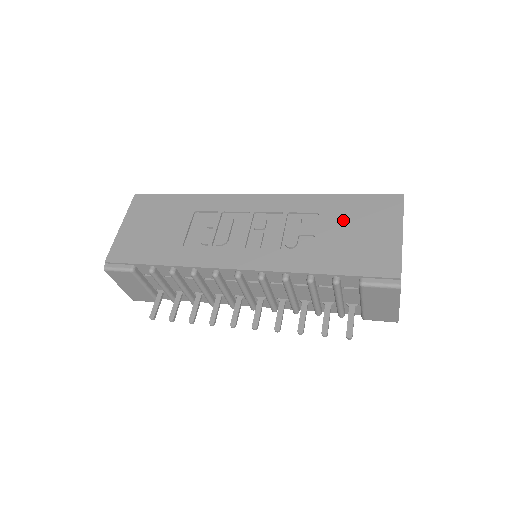
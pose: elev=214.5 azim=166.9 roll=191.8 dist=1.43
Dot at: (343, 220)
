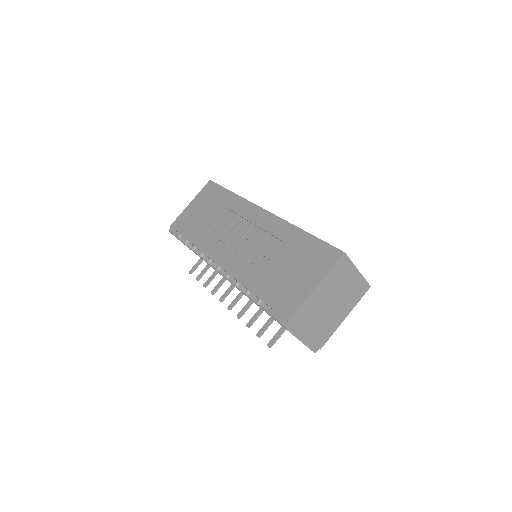
Dot at: (293, 256)
